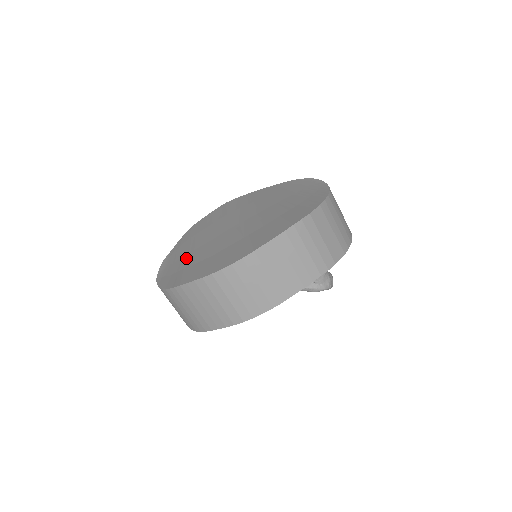
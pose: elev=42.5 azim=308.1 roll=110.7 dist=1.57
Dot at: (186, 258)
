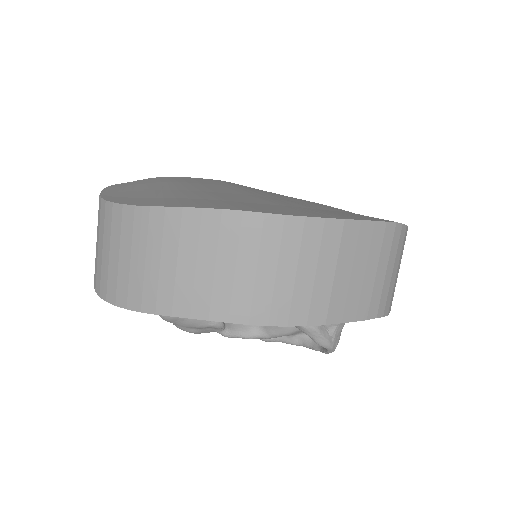
Dot at: (175, 191)
